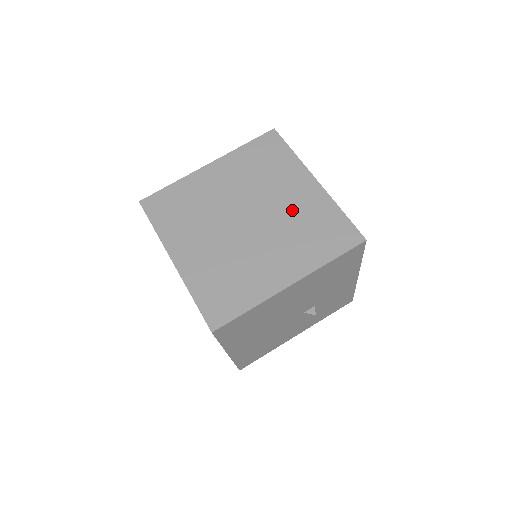
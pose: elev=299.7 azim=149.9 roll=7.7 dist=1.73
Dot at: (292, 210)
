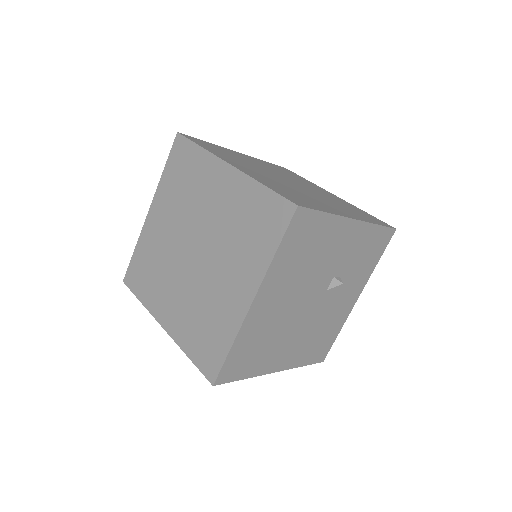
Dot at: (223, 215)
